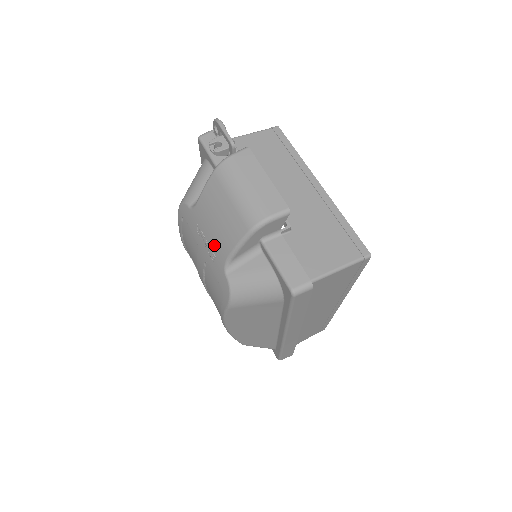
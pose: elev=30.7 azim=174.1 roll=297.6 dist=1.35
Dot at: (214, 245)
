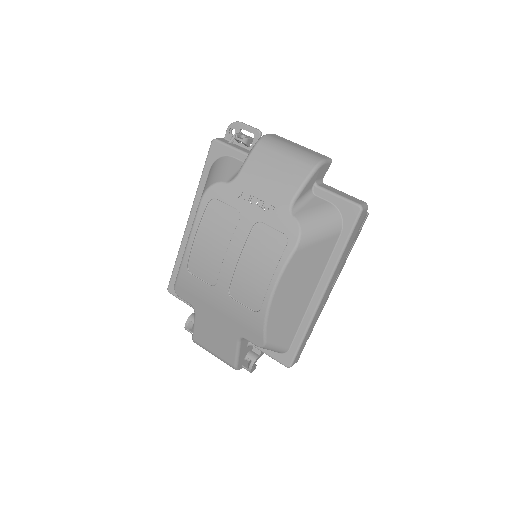
Dot at: (271, 197)
